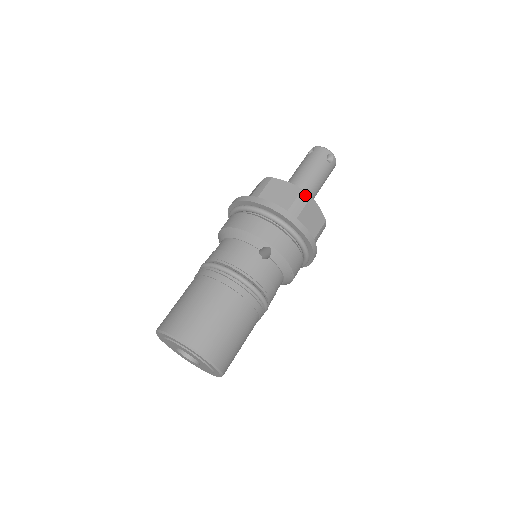
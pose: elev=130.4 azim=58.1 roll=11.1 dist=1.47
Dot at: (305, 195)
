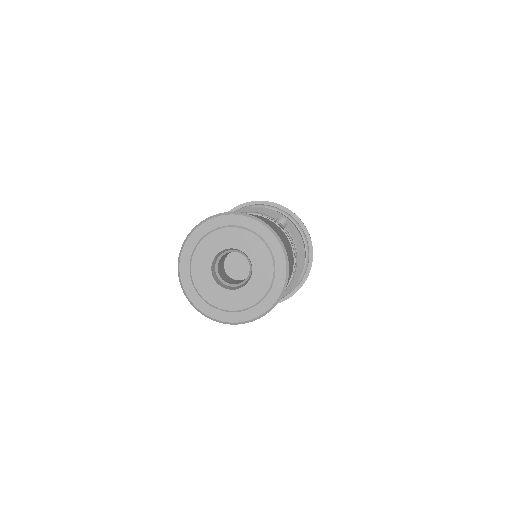
Dot at: occluded
